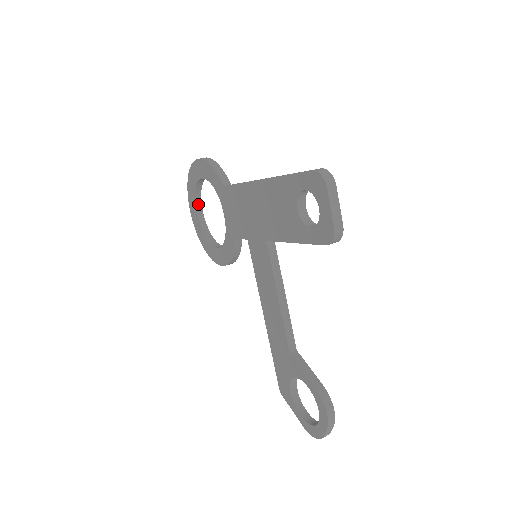
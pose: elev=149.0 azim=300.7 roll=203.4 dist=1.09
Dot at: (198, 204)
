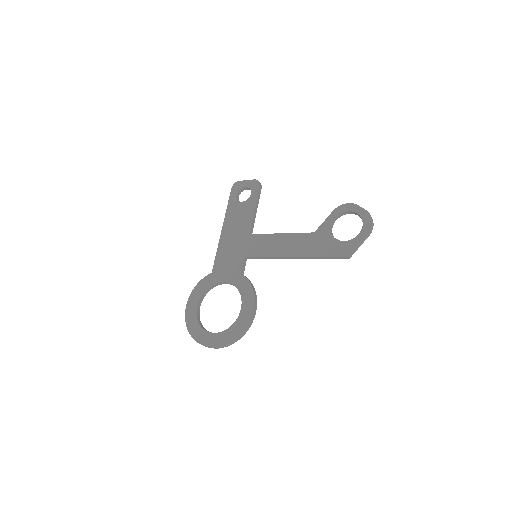
Dot at: (208, 332)
